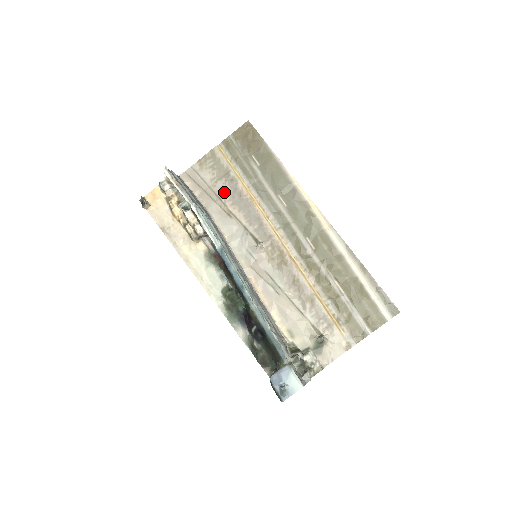
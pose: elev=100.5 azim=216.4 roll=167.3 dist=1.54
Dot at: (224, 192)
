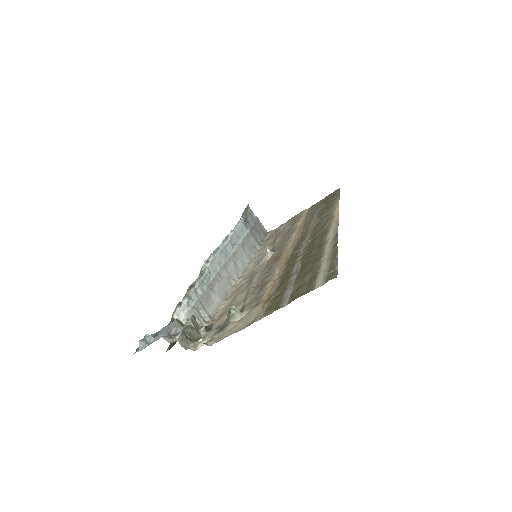
Dot at: (284, 231)
